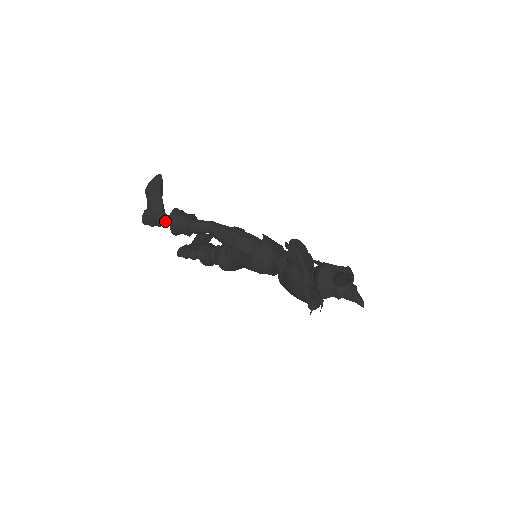
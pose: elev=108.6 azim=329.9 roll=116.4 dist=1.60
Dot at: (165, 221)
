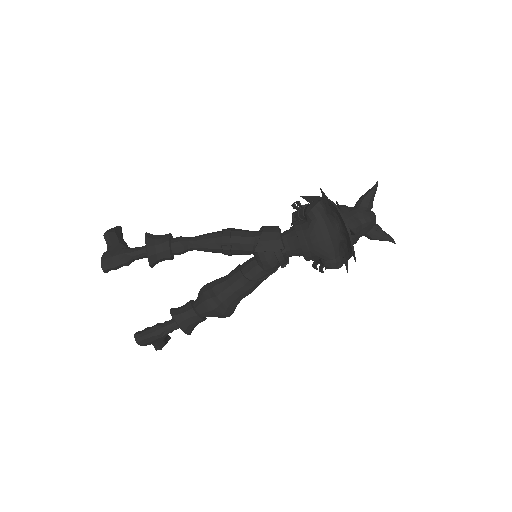
Dot at: (136, 250)
